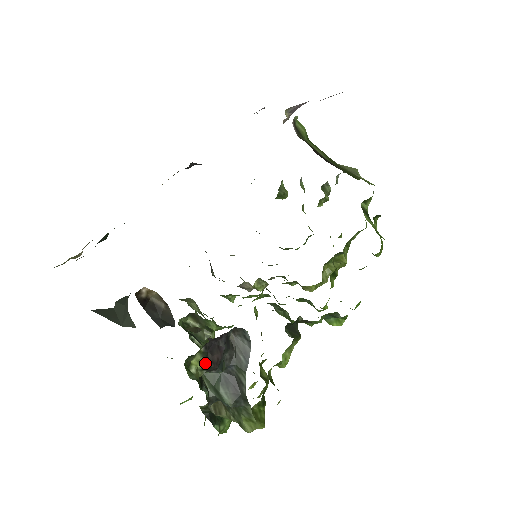
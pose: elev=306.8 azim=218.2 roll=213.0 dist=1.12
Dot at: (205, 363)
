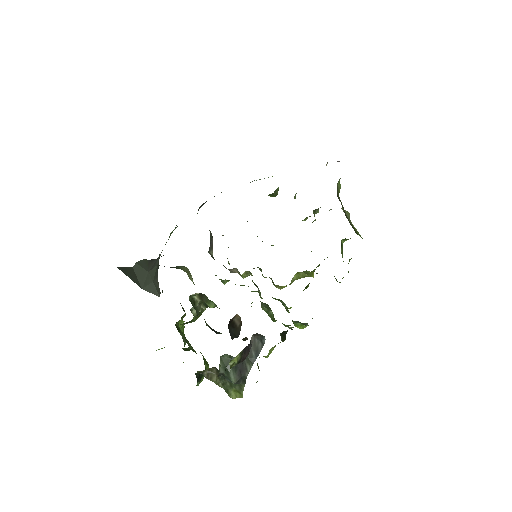
Dot at: (240, 360)
